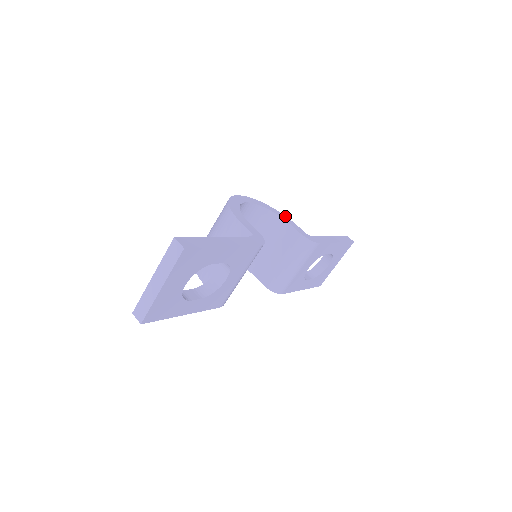
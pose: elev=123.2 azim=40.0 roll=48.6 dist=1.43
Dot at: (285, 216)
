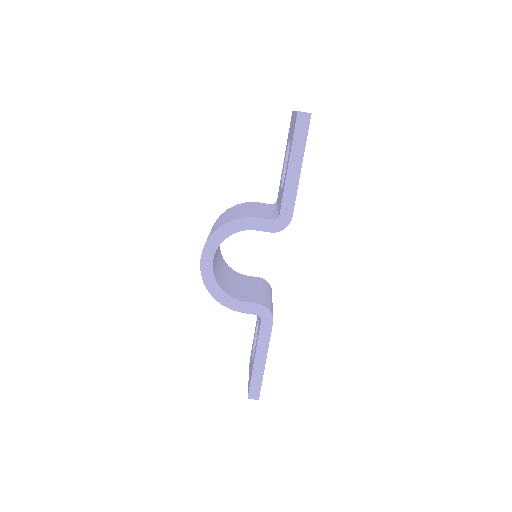
Dot at: (241, 220)
